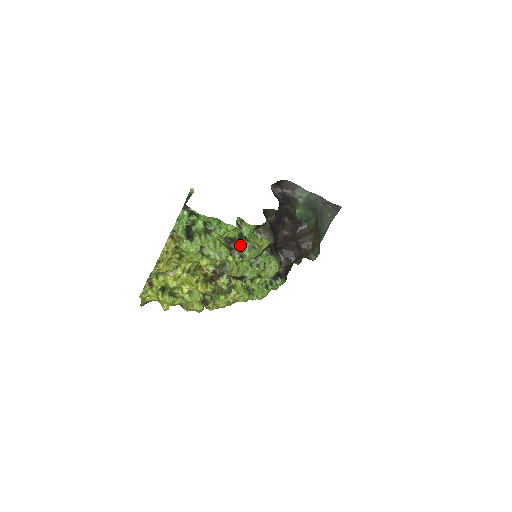
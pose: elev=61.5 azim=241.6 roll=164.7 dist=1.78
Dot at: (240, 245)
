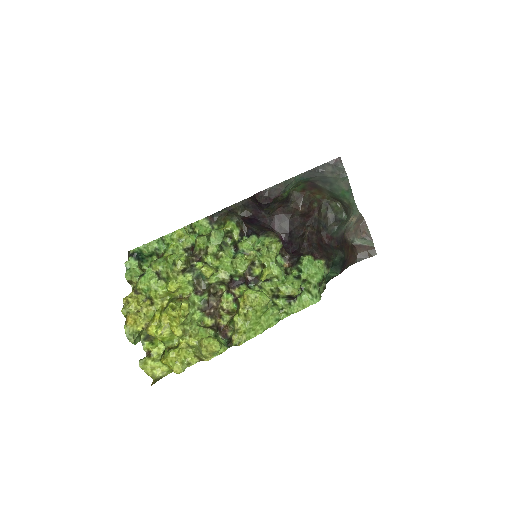
Dot at: (196, 243)
